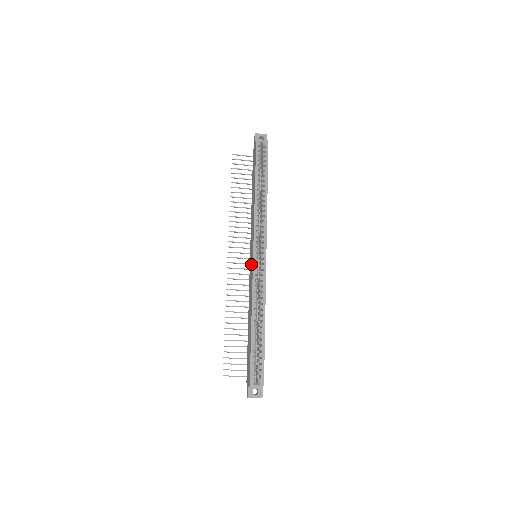
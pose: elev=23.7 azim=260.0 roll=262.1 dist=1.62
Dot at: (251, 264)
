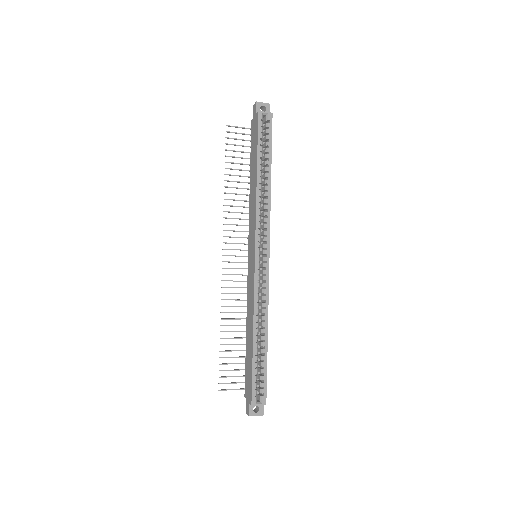
Dot at: (251, 266)
